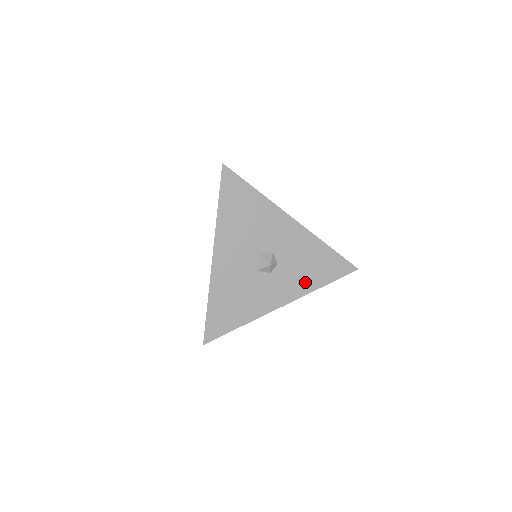
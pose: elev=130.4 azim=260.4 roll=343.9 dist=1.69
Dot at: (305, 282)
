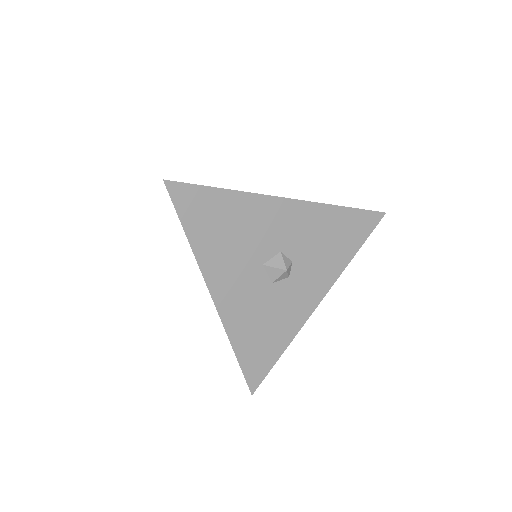
Dot at: (332, 263)
